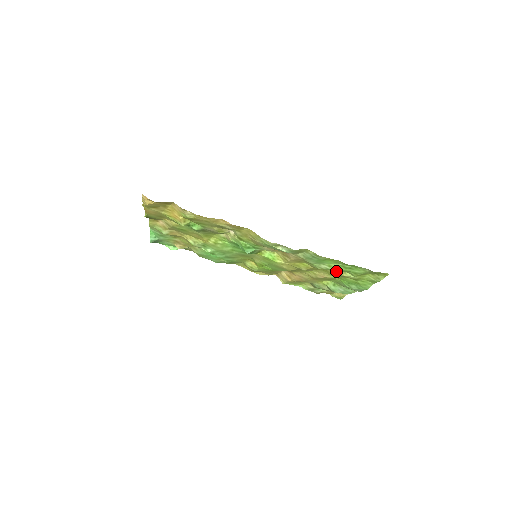
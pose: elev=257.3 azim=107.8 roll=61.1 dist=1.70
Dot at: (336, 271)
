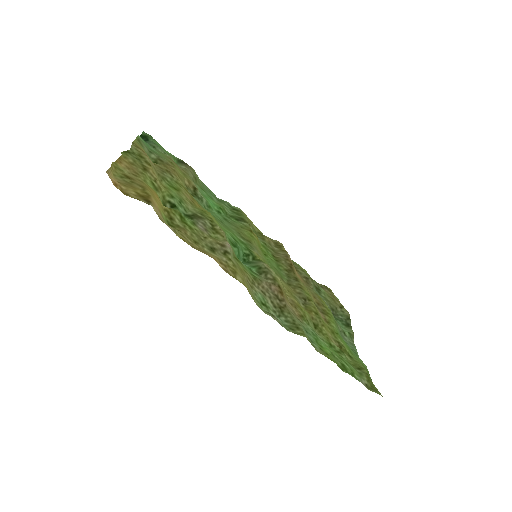
Dot at: (333, 342)
